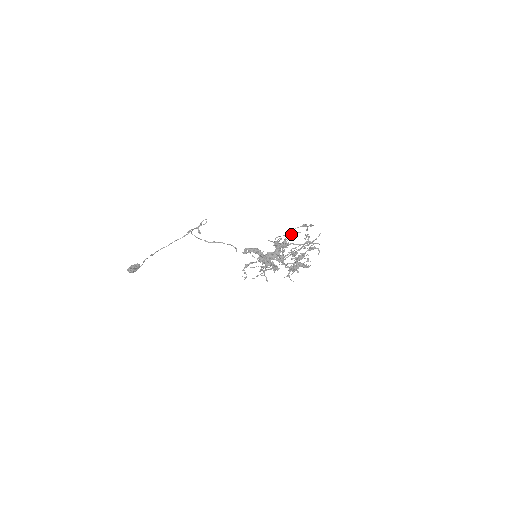
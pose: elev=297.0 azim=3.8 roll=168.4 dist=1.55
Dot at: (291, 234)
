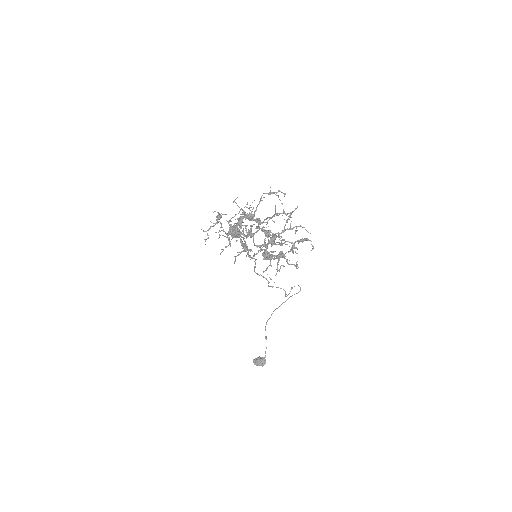
Dot at: (259, 203)
